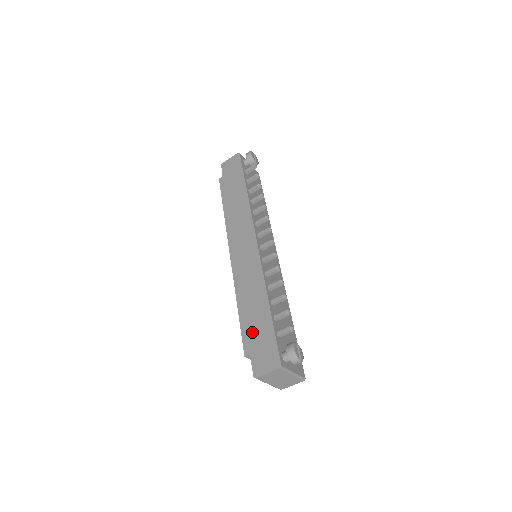
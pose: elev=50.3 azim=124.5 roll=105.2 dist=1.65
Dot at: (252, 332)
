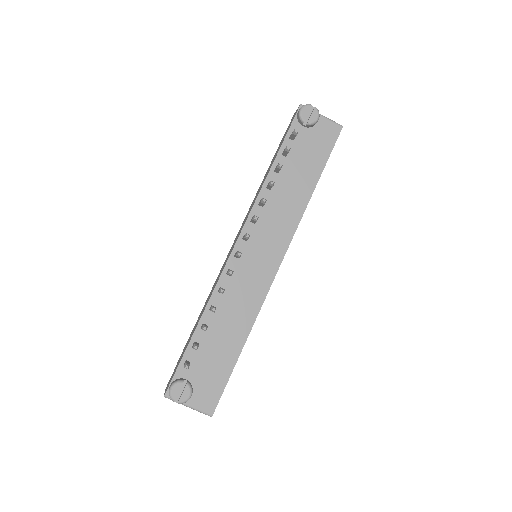
Dot at: (186, 345)
